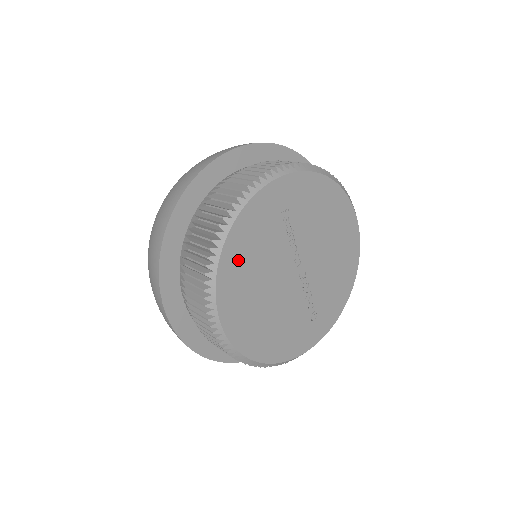
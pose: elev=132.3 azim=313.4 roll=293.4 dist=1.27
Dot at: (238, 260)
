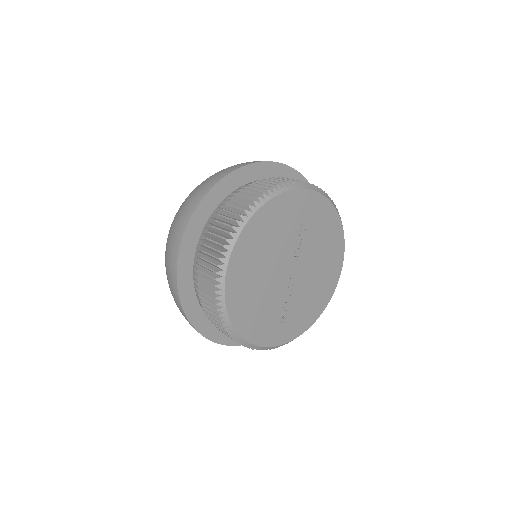
Dot at: (262, 227)
